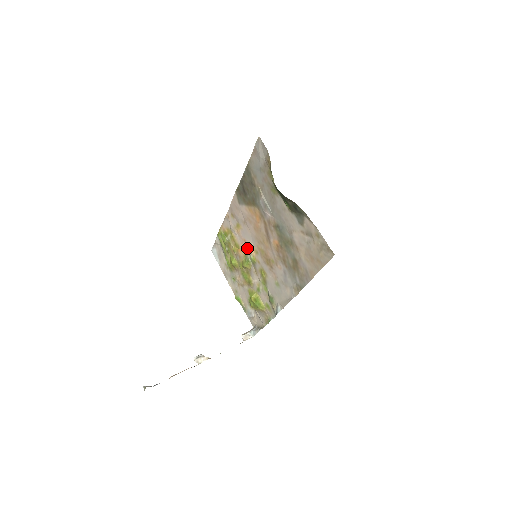
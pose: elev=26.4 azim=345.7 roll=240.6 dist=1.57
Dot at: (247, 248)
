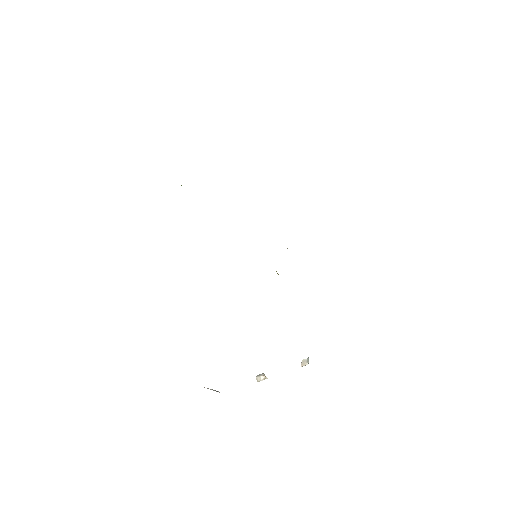
Dot at: occluded
